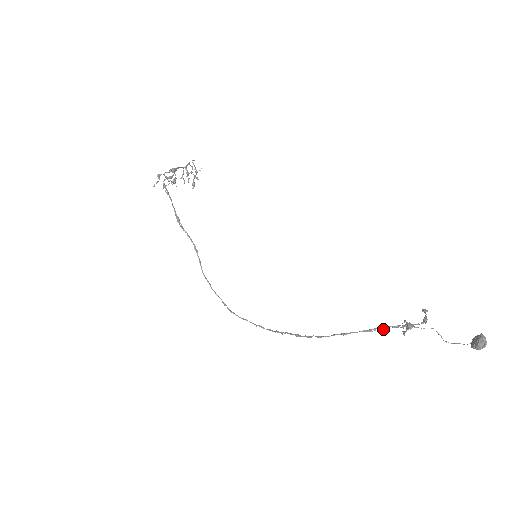
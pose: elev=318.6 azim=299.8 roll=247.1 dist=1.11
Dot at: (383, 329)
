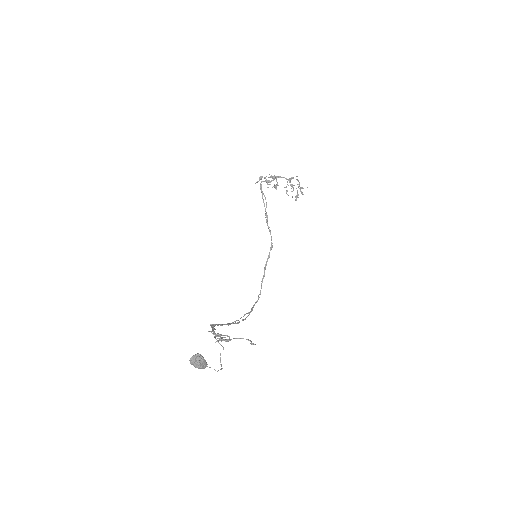
Dot at: occluded
